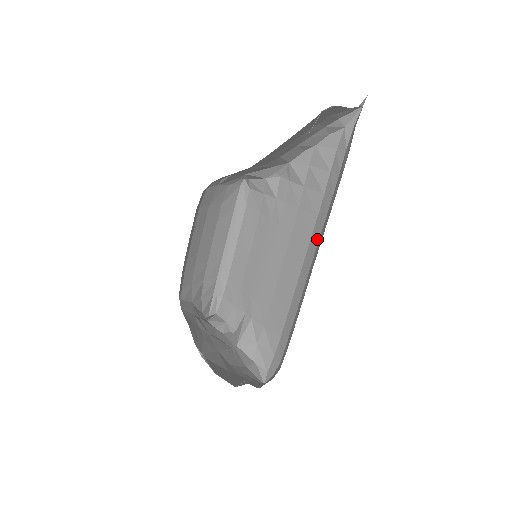
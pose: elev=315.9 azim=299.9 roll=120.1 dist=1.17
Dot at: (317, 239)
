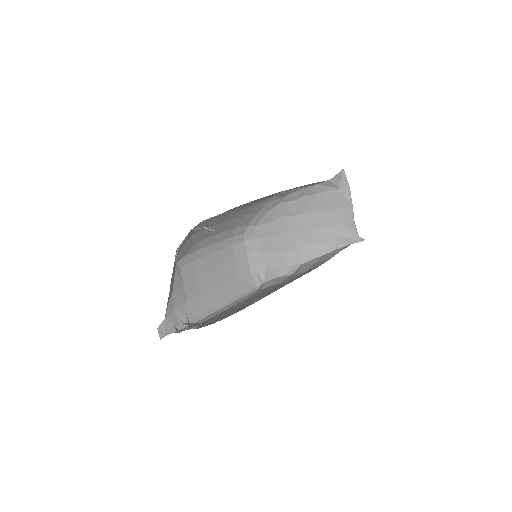
Dot at: occluded
